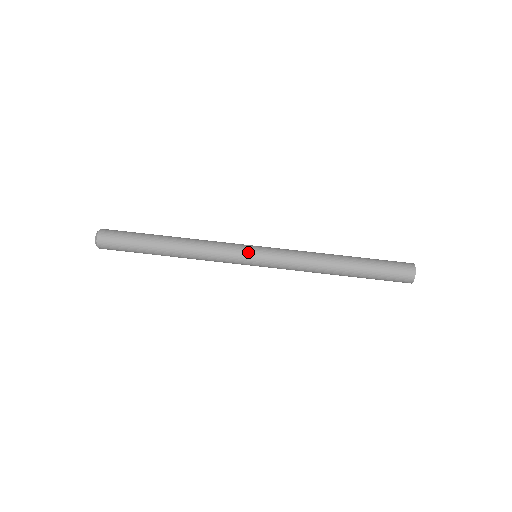
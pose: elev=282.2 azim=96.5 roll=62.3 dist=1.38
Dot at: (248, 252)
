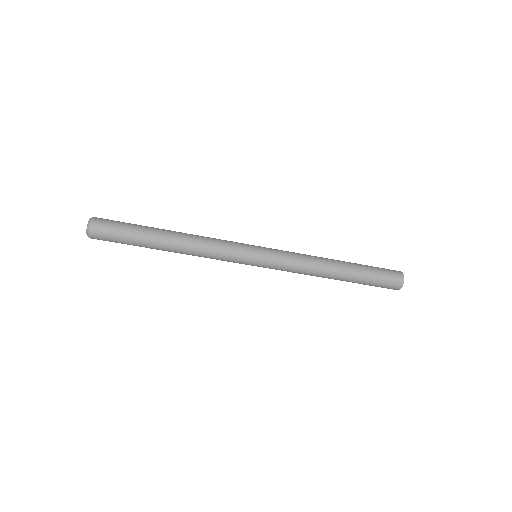
Dot at: (247, 264)
